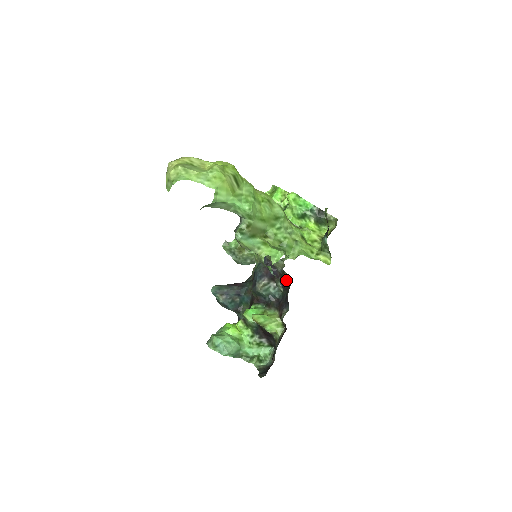
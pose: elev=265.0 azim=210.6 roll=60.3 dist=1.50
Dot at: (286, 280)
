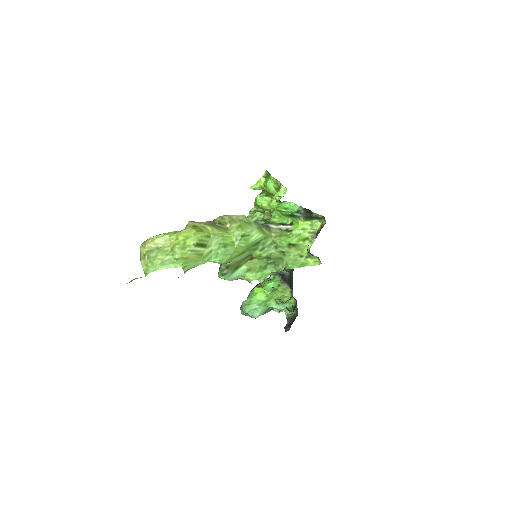
Dot at: occluded
